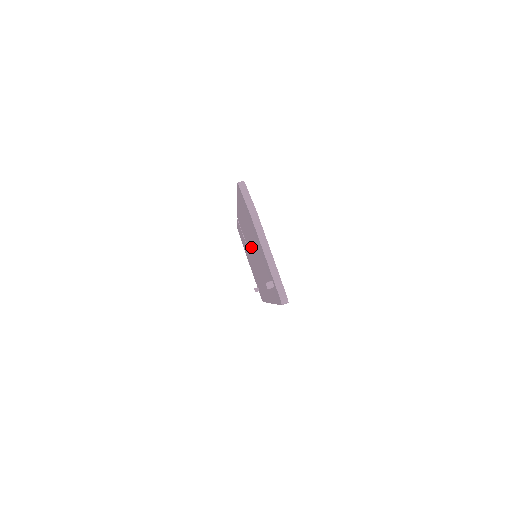
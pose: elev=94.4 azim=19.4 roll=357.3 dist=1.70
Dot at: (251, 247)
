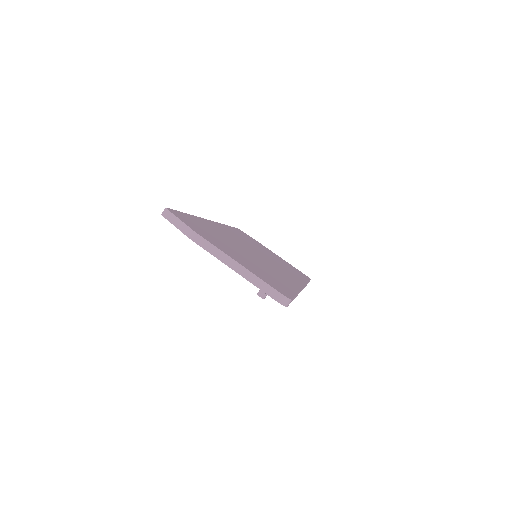
Dot at: occluded
